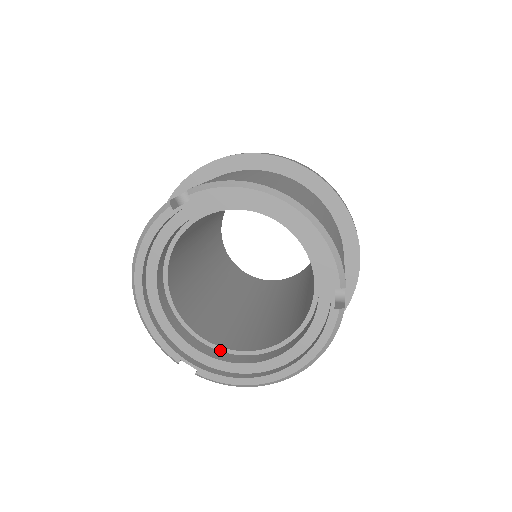
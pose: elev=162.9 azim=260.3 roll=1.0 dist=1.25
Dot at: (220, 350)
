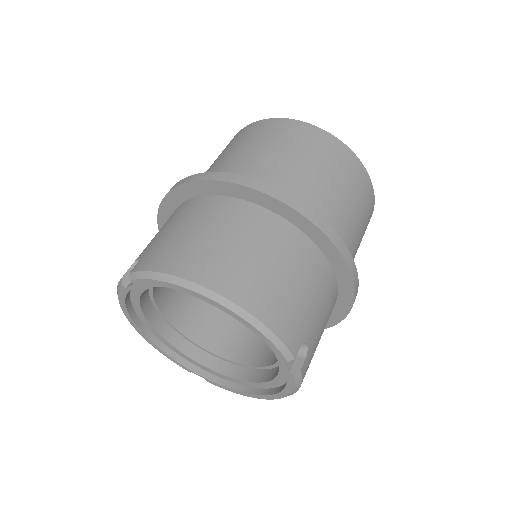
Dot at: (224, 360)
